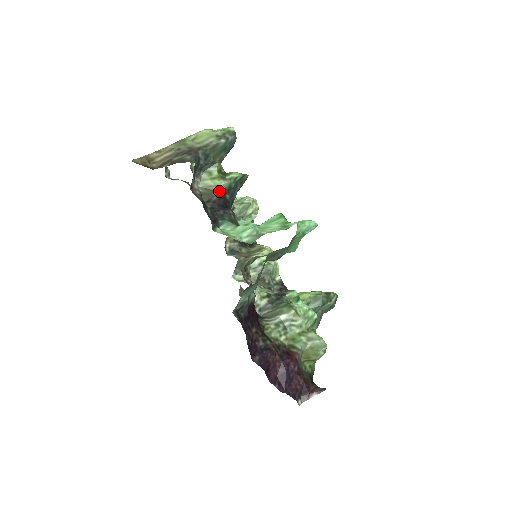
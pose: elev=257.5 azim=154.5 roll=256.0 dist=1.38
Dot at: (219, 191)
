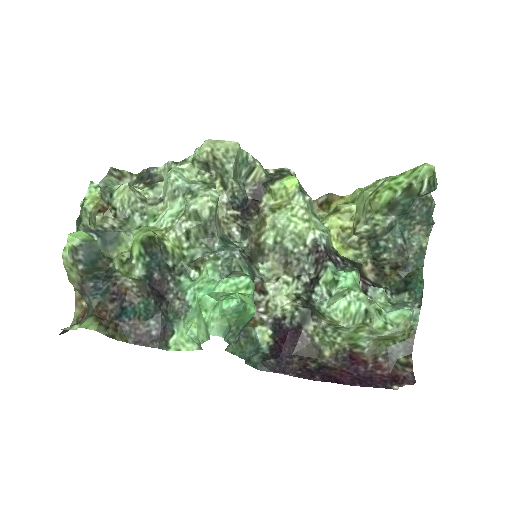
Dot at: (144, 281)
